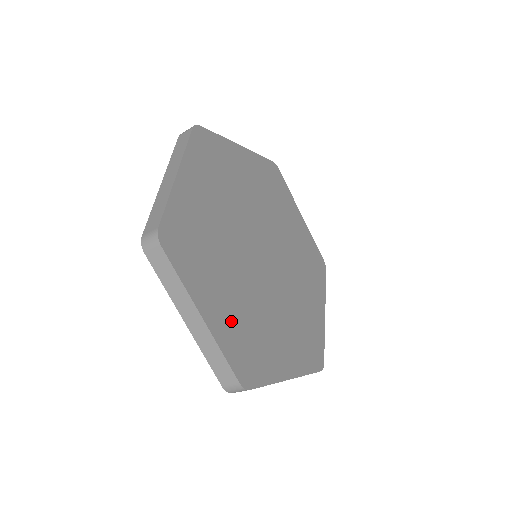
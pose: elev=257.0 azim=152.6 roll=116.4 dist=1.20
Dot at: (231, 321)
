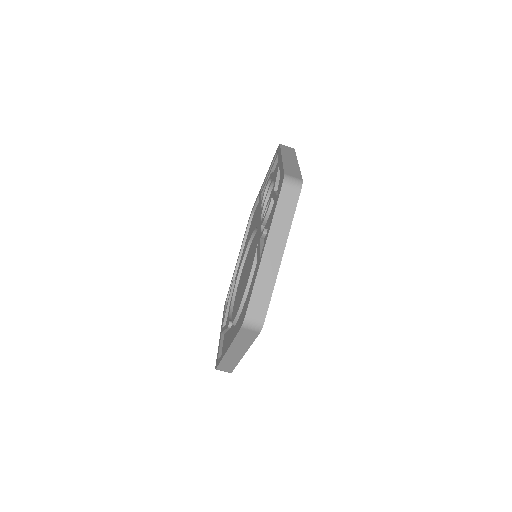
Dot at: occluded
